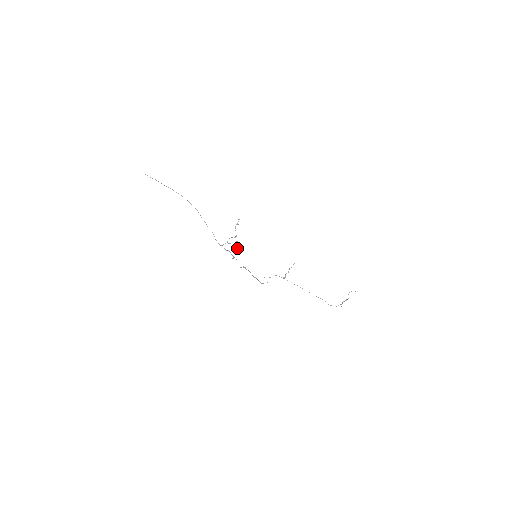
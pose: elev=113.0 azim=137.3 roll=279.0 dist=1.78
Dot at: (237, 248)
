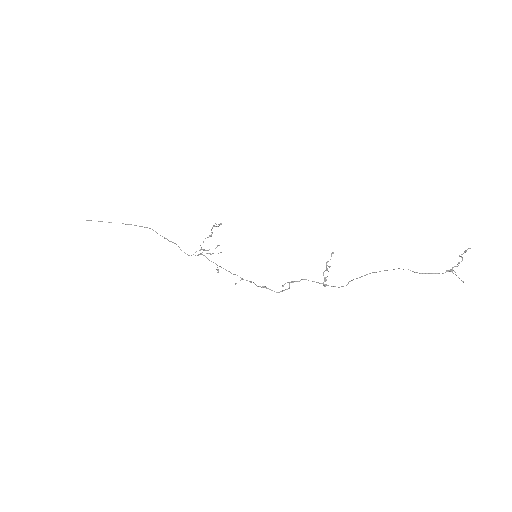
Dot at: occluded
